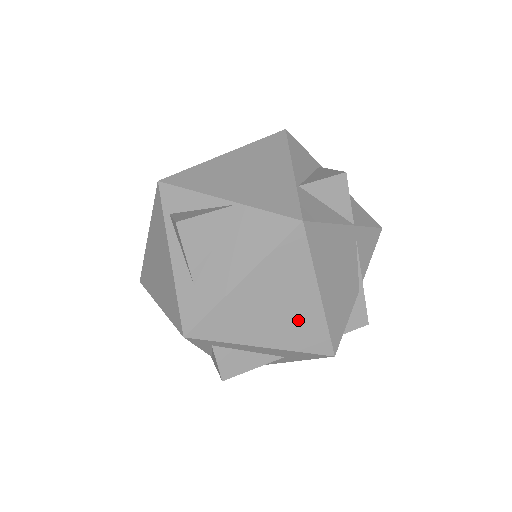
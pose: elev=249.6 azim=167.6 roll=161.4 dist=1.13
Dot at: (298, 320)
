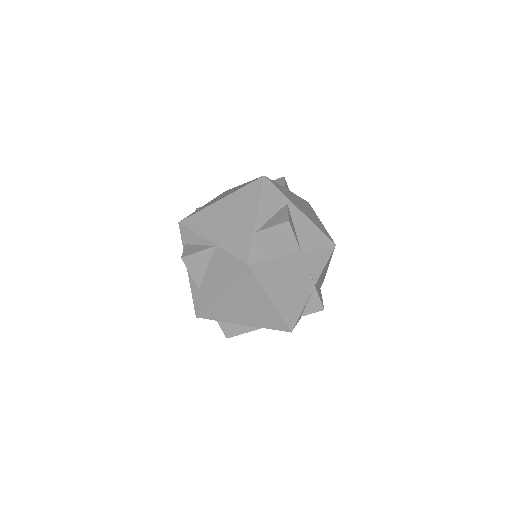
Dot at: (261, 313)
